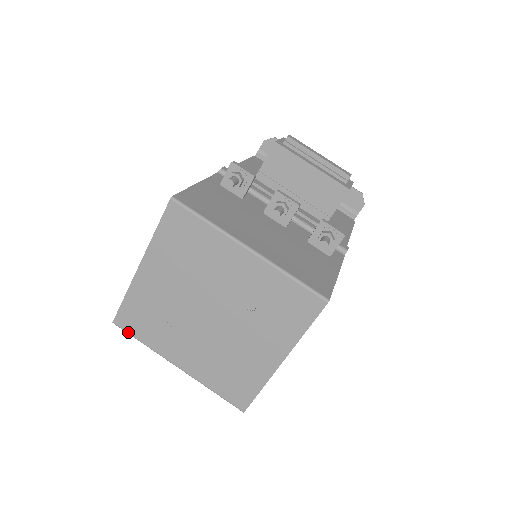
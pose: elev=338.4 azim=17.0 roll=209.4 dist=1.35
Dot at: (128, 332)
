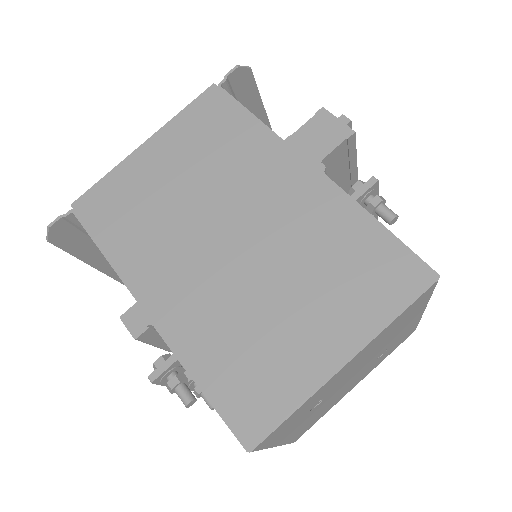
Dot at: (260, 449)
